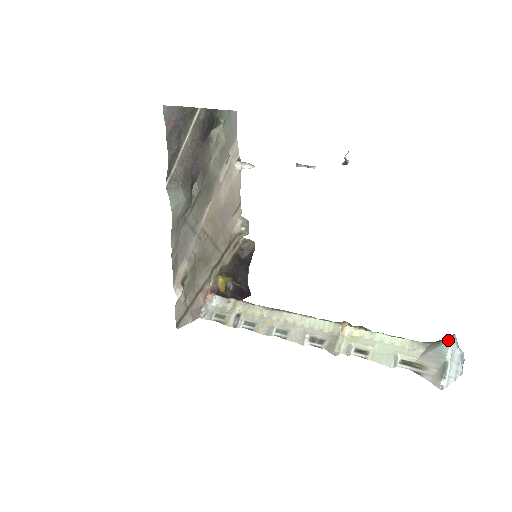
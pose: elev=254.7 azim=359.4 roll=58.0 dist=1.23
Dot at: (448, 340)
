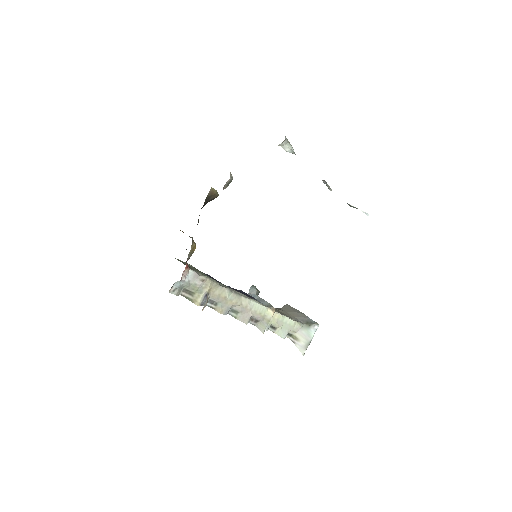
Dot at: (315, 328)
